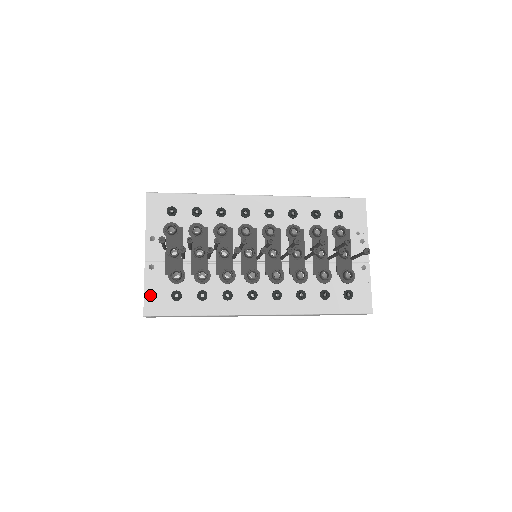
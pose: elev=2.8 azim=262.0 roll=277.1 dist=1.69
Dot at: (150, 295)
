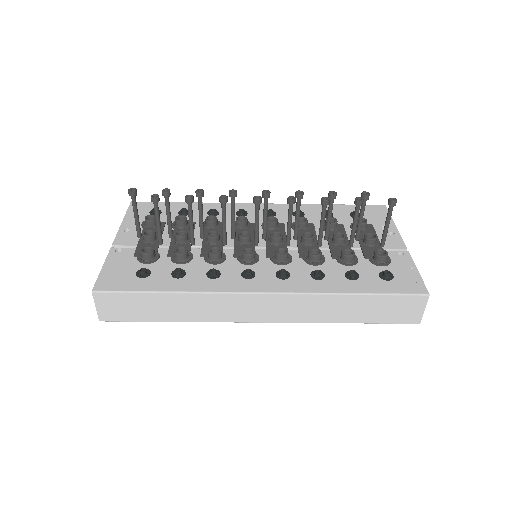
Dot at: (108, 273)
